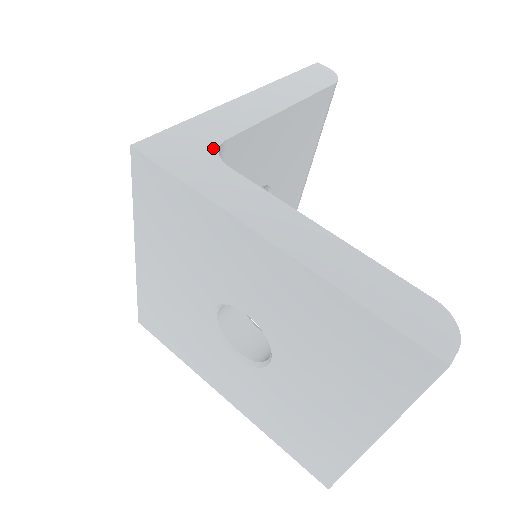
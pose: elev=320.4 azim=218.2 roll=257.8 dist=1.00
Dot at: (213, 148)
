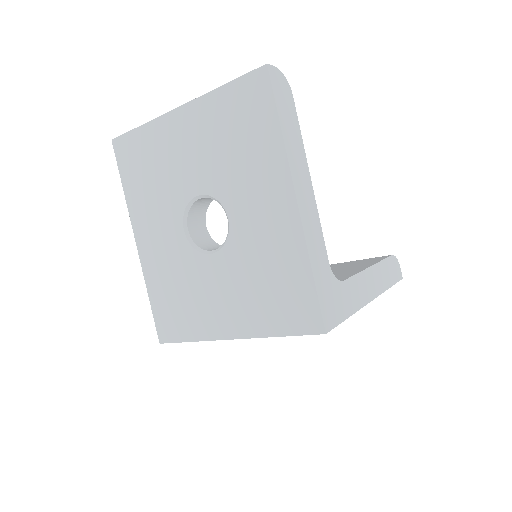
Dot at: (333, 278)
